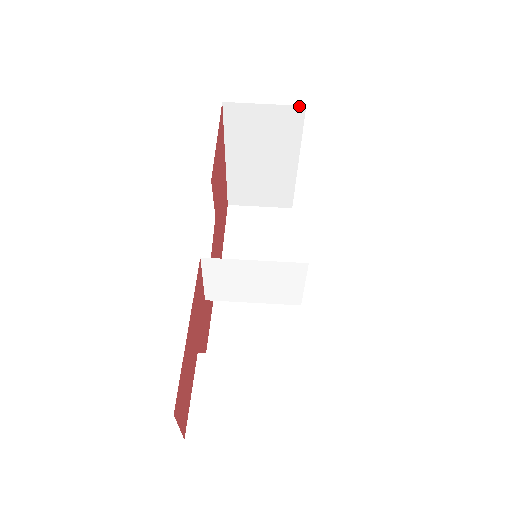
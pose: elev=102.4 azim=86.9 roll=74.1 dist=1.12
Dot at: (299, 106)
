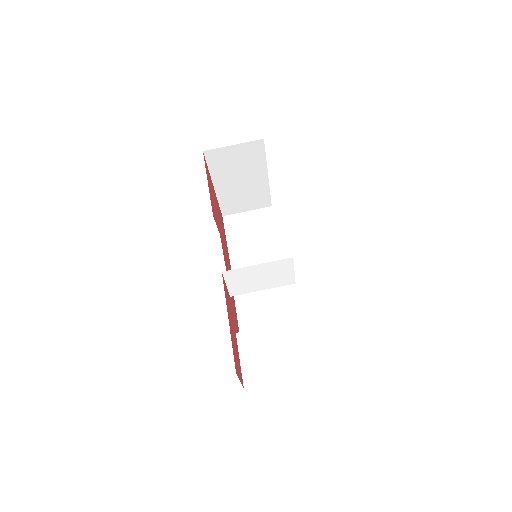
Dot at: (259, 140)
